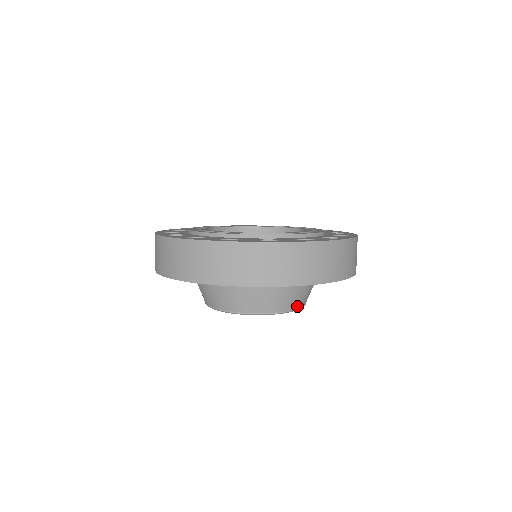
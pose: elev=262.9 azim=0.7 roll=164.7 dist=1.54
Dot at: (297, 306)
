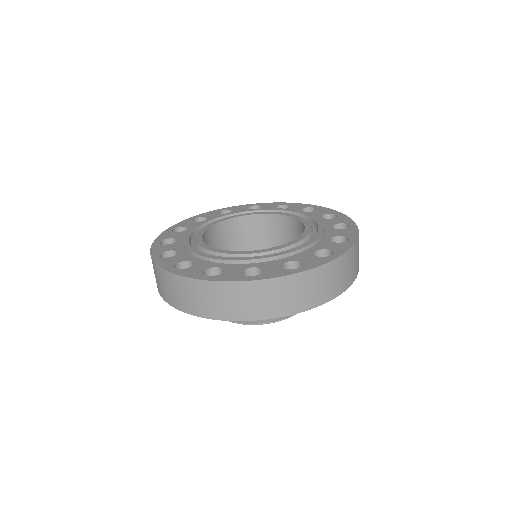
Dot at: occluded
